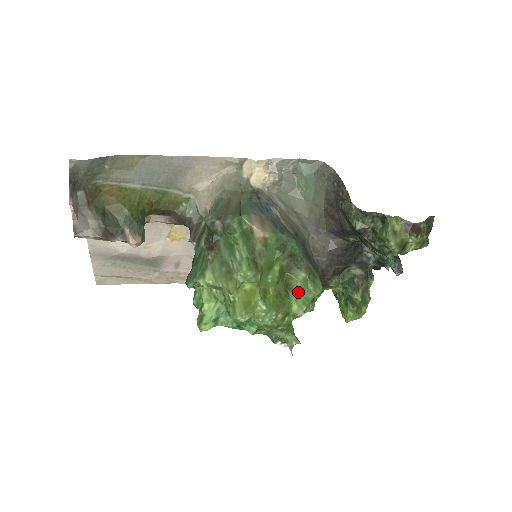
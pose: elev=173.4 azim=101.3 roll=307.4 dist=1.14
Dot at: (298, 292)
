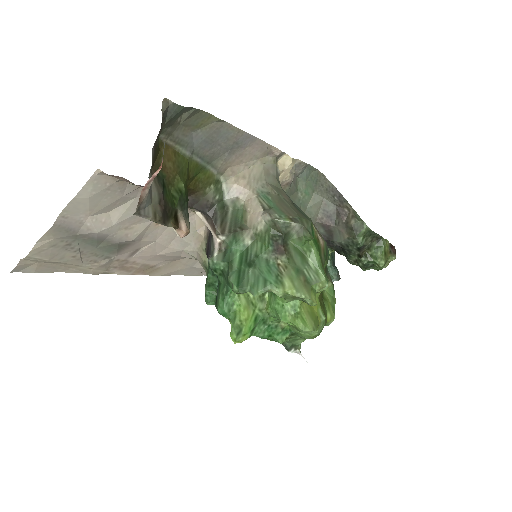
Dot at: (329, 301)
